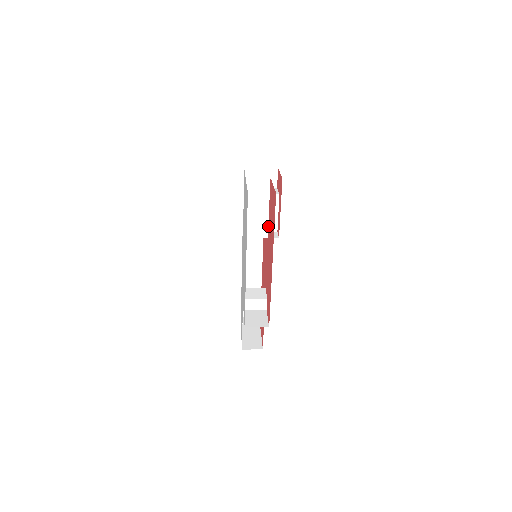
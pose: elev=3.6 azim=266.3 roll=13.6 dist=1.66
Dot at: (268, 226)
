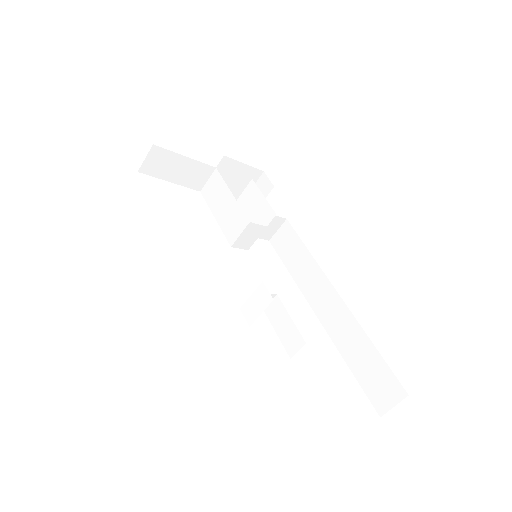
Dot at: (239, 209)
